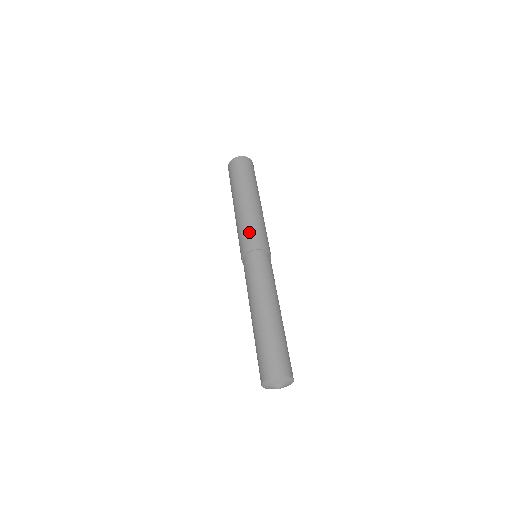
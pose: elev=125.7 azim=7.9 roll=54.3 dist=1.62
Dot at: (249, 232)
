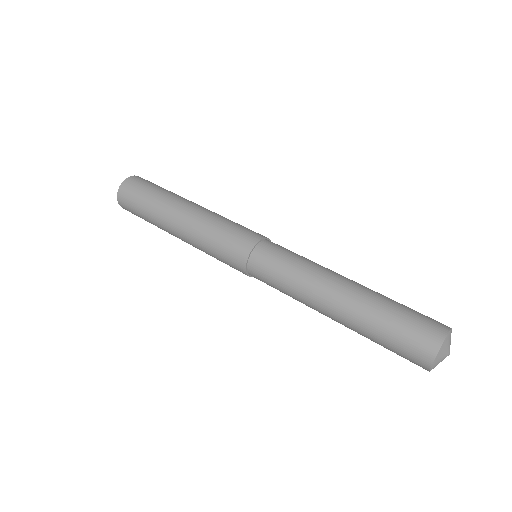
Dot at: occluded
